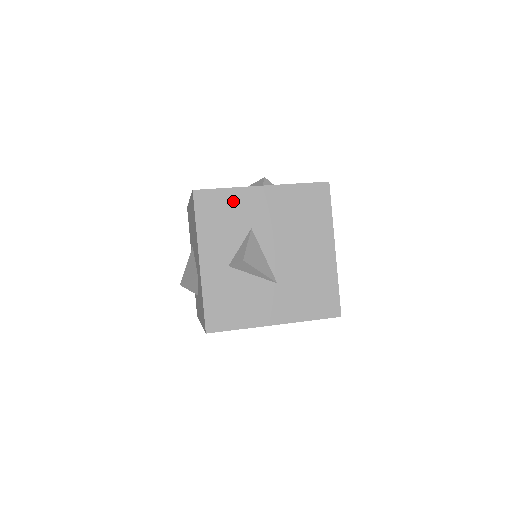
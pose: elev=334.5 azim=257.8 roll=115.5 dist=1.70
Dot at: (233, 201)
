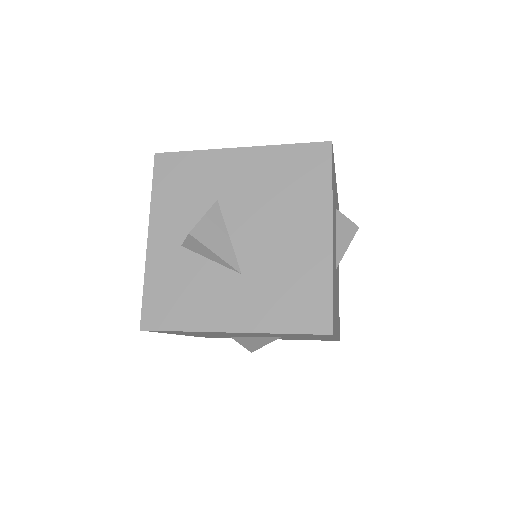
Dot at: (199, 166)
